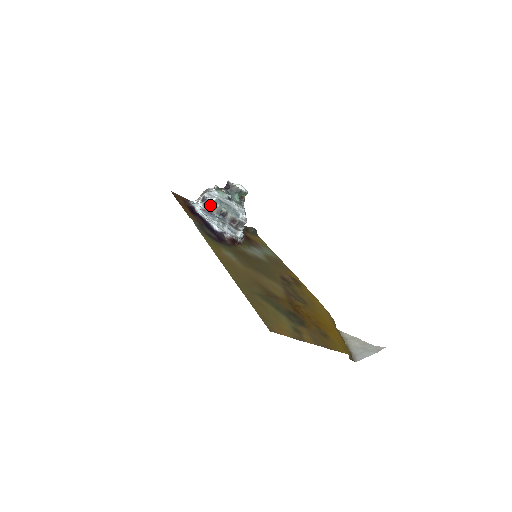
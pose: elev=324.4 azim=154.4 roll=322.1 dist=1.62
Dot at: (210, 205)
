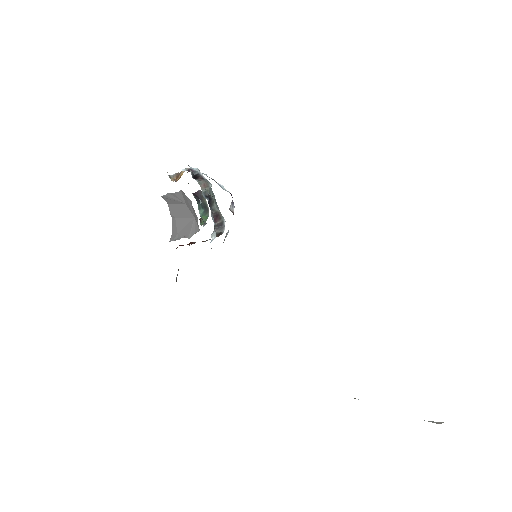
Dot at: (201, 179)
